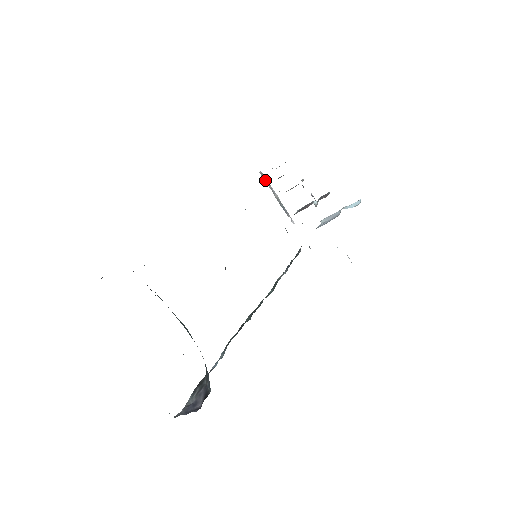
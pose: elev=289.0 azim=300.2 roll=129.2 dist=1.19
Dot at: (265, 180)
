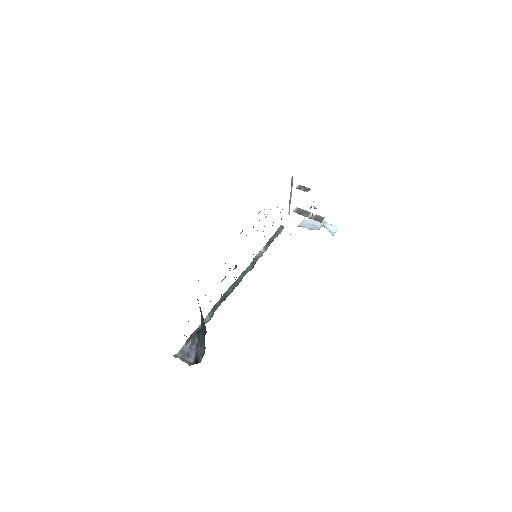
Dot at: (292, 182)
